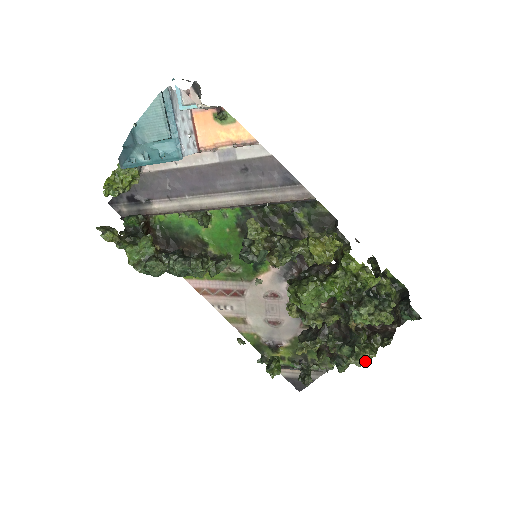
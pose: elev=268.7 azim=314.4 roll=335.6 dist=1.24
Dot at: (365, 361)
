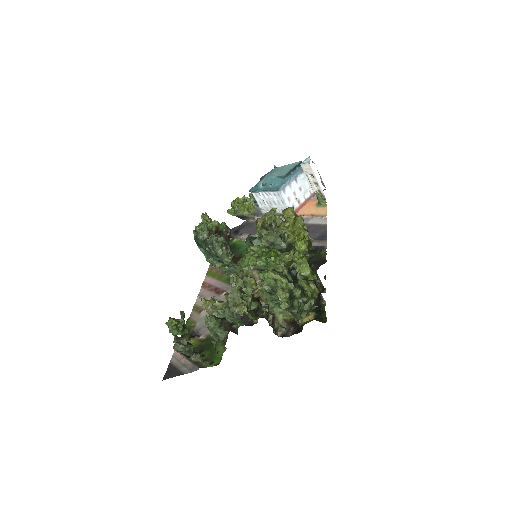
Dot at: (234, 313)
